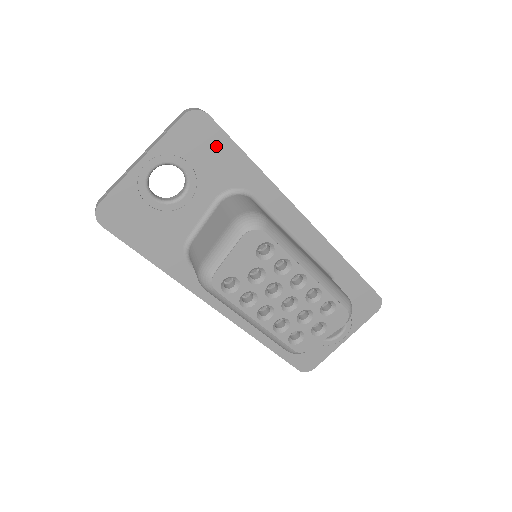
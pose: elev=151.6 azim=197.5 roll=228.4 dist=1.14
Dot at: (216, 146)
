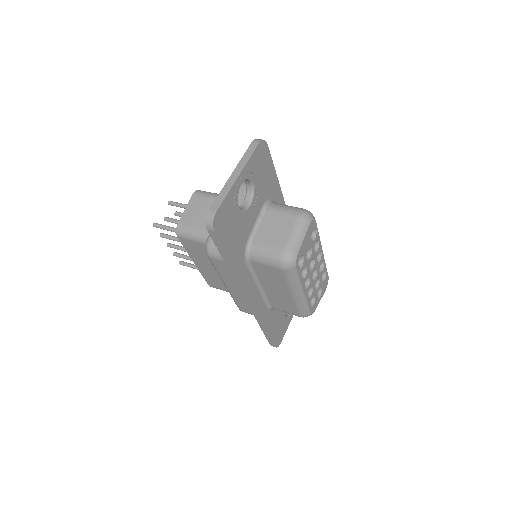
Dot at: (267, 167)
